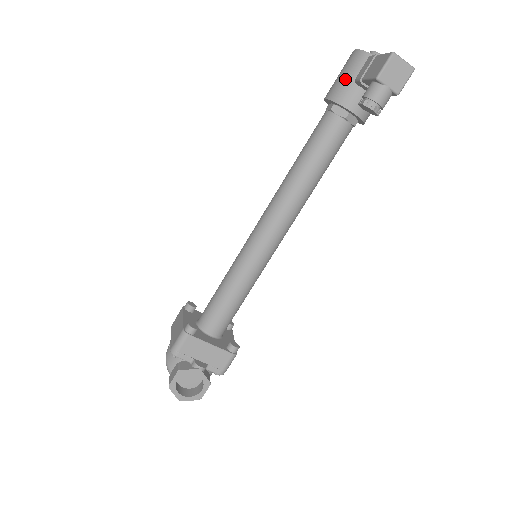
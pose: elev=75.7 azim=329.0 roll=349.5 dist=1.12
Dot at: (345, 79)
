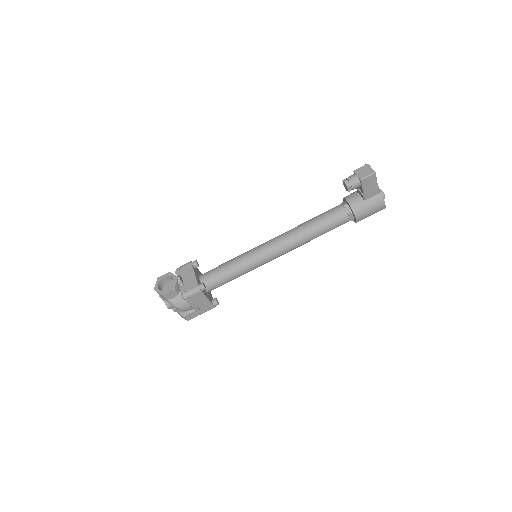
Dot at: occluded
